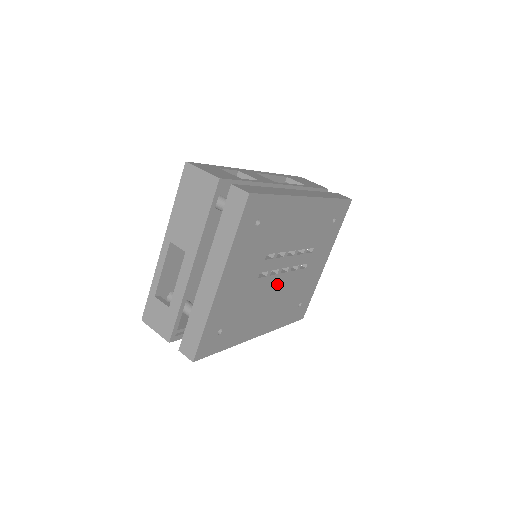
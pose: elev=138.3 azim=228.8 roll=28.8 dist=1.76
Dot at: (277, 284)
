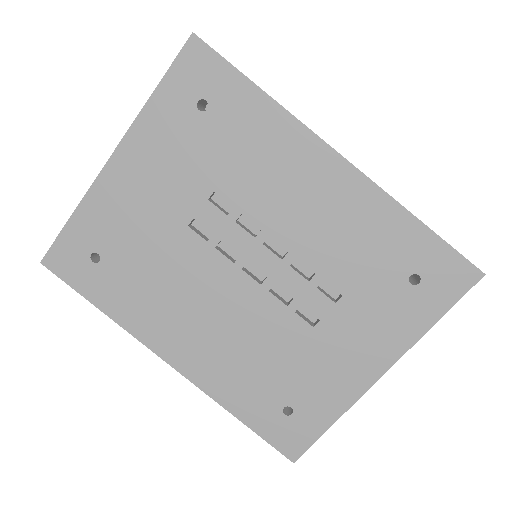
Dot at: (232, 288)
